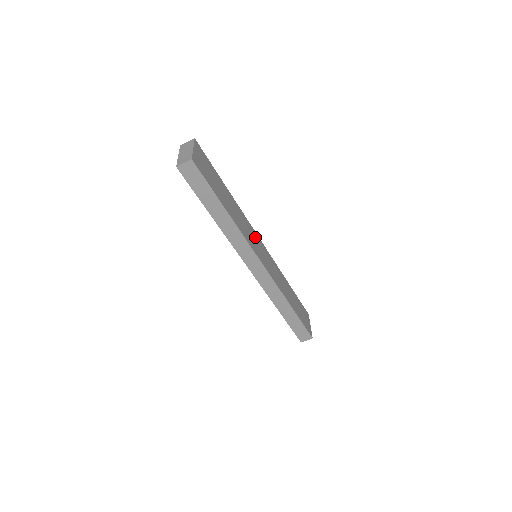
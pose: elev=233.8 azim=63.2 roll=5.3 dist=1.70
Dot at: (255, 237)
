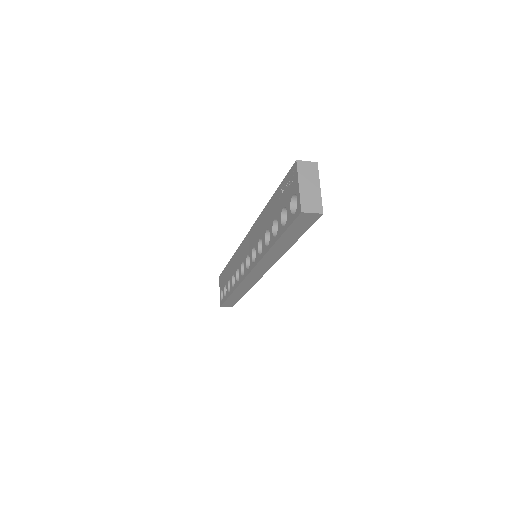
Dot at: occluded
